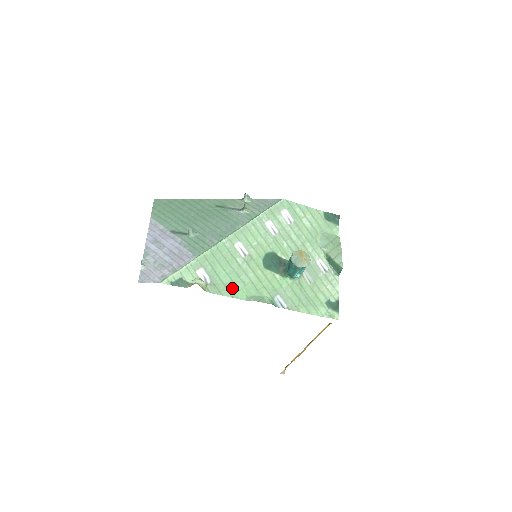
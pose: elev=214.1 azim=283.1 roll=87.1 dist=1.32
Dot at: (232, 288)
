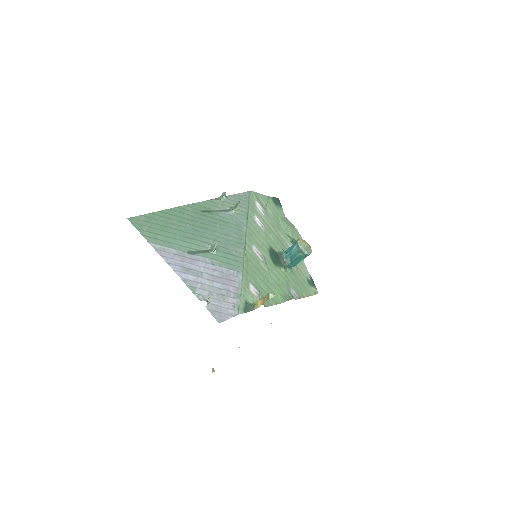
Dot at: occluded
